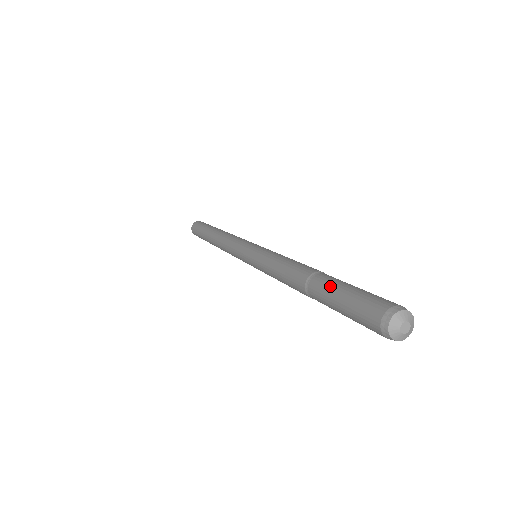
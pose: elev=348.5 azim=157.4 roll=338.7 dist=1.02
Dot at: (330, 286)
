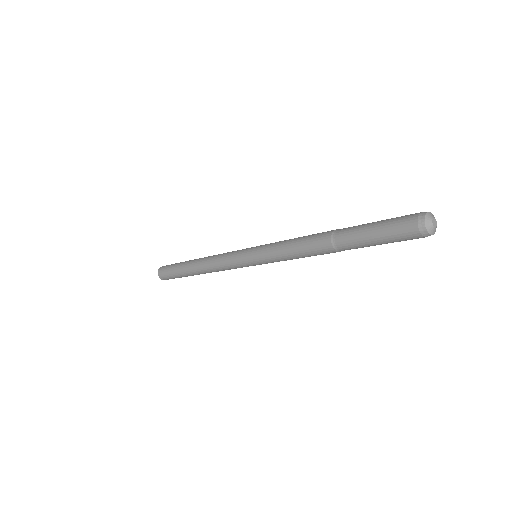
Dot at: (357, 233)
